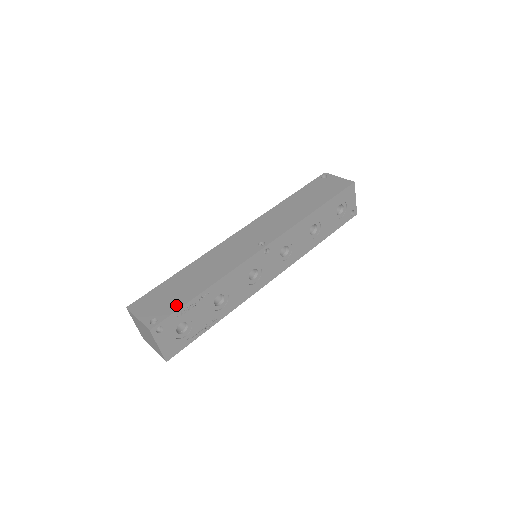
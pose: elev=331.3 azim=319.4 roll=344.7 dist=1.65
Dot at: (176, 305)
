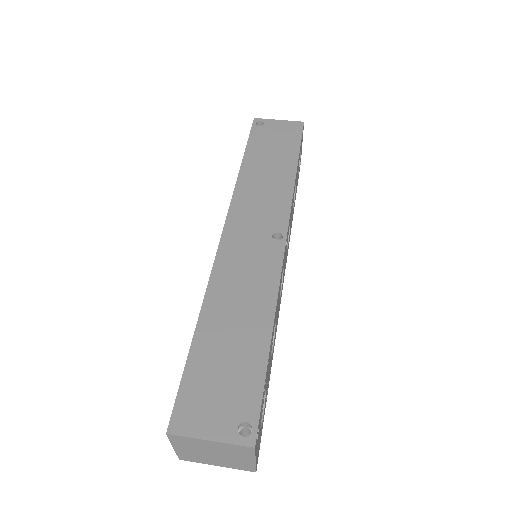
Dot at: (253, 383)
